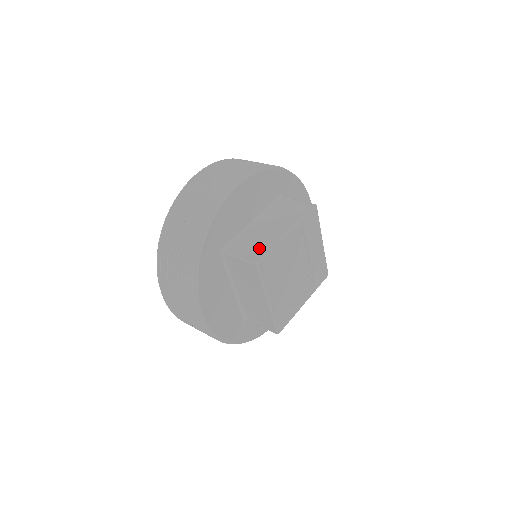
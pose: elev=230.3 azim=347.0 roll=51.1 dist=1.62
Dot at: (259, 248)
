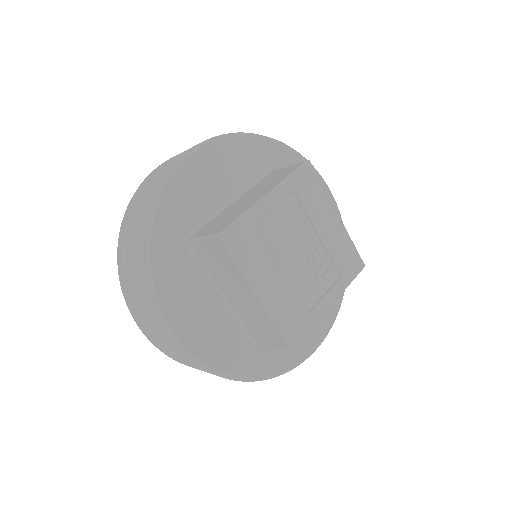
Dot at: (227, 220)
